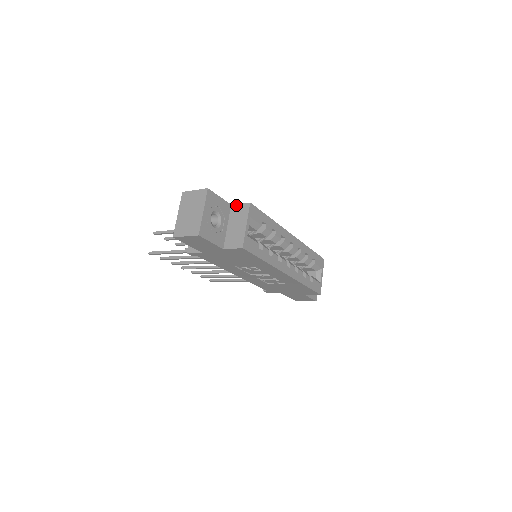
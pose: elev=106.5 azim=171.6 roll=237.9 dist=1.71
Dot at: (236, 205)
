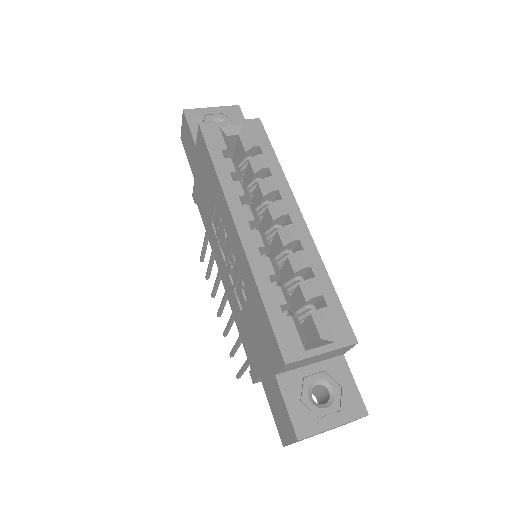
Dot at: occluded
